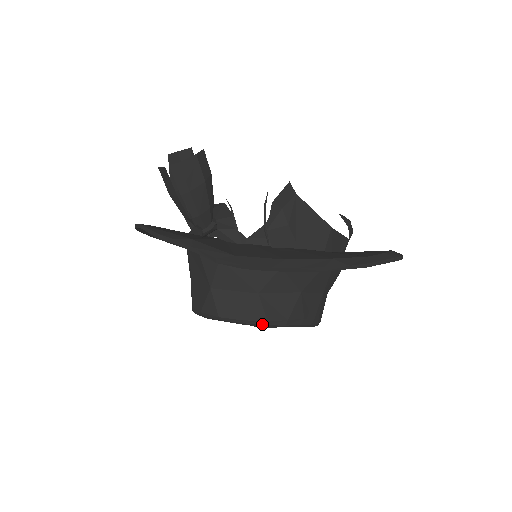
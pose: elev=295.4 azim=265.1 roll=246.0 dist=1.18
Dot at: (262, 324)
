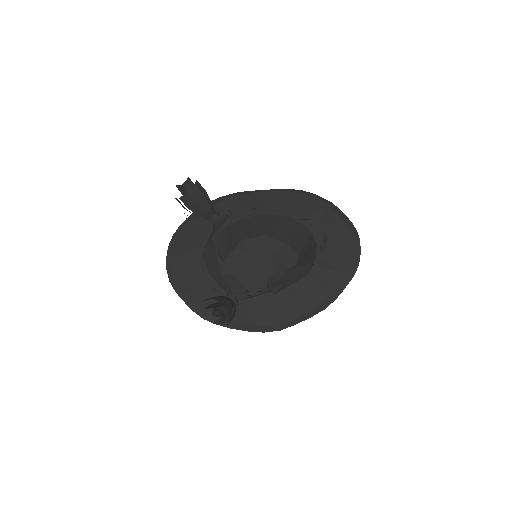
Dot at: occluded
